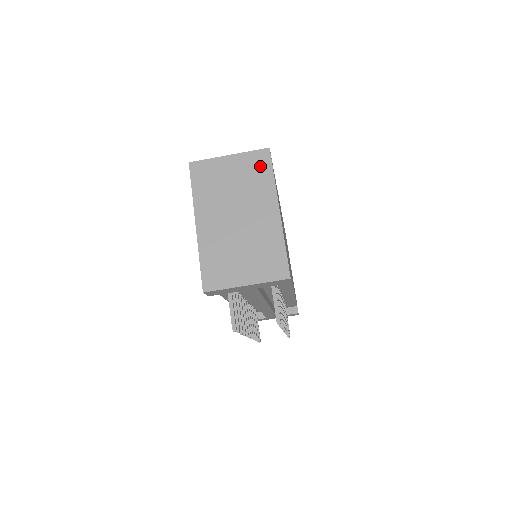
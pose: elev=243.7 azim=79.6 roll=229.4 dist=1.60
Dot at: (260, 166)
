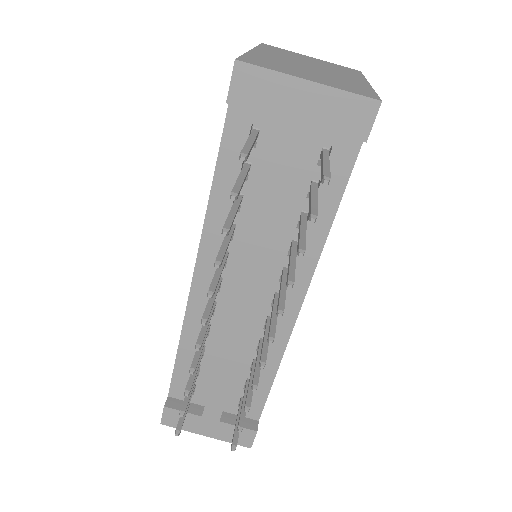
Dot at: (348, 69)
